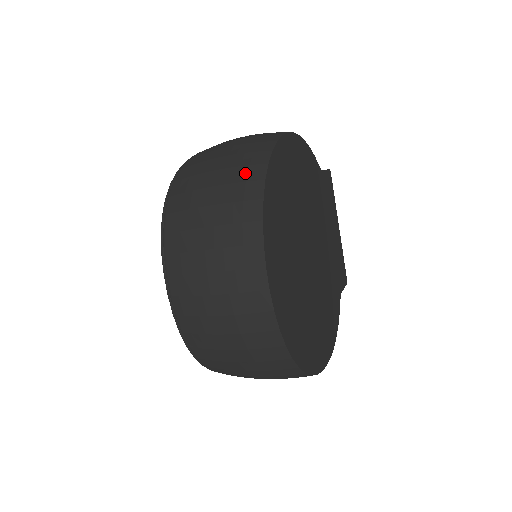
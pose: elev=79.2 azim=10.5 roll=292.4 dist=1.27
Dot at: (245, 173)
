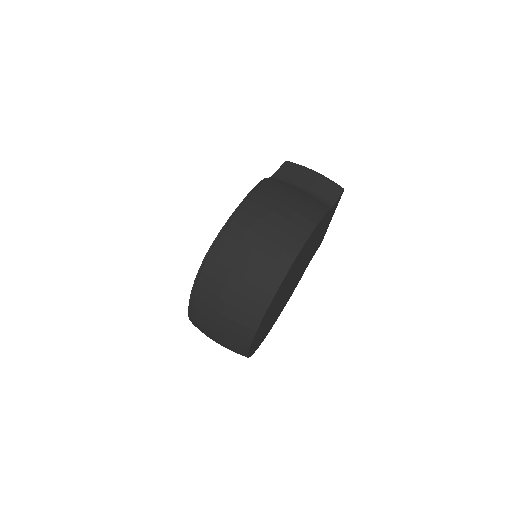
Dot at: (257, 295)
